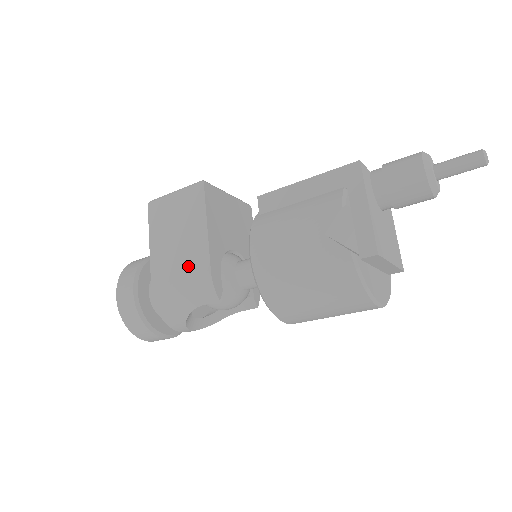
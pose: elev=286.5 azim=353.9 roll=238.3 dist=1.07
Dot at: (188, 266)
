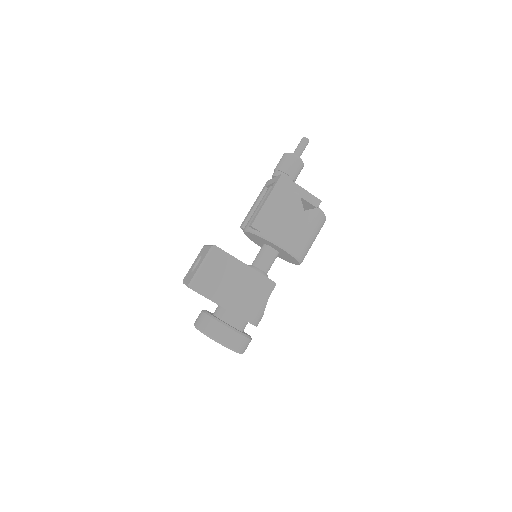
Dot at: (251, 287)
